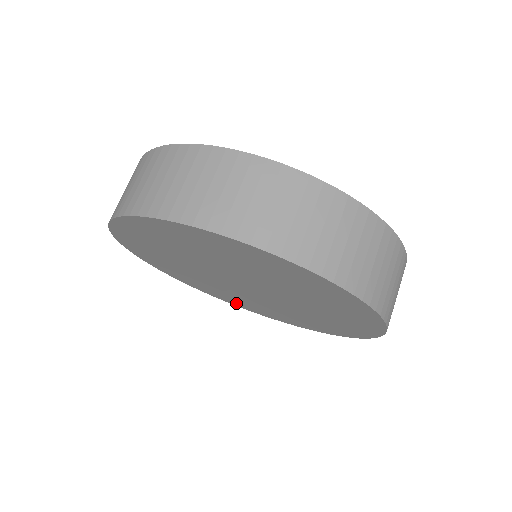
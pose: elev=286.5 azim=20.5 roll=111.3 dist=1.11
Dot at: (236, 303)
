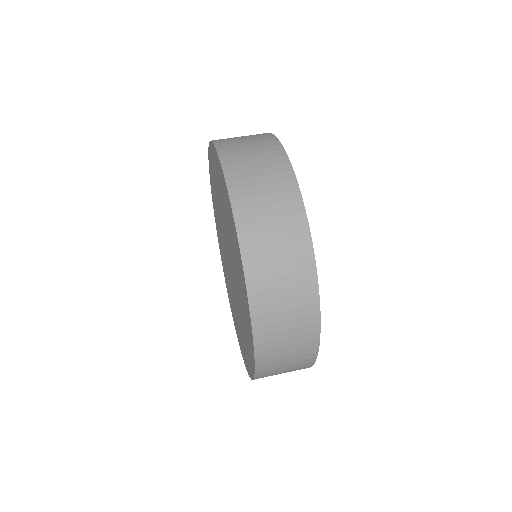
Dot at: occluded
